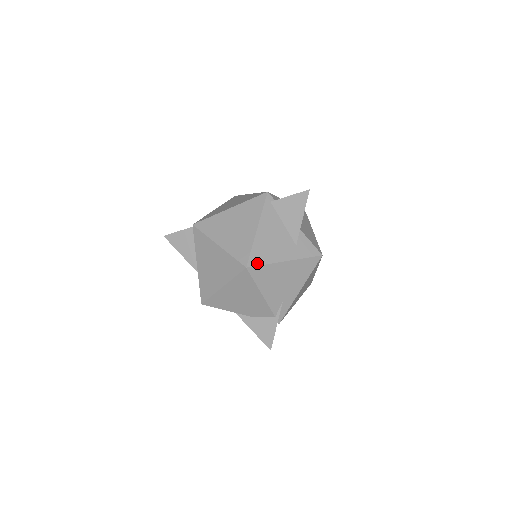
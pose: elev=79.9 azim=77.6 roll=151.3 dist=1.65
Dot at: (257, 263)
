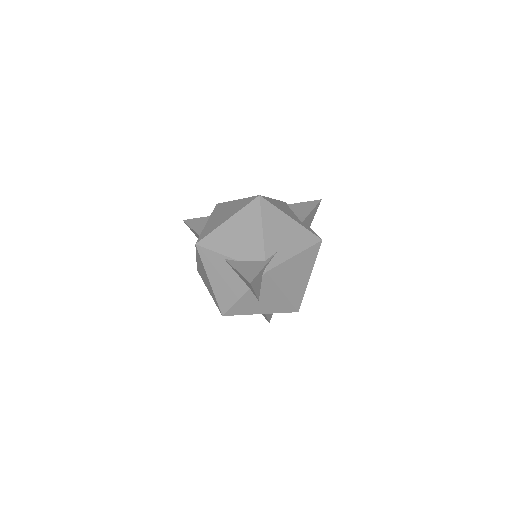
Dot at: (269, 201)
